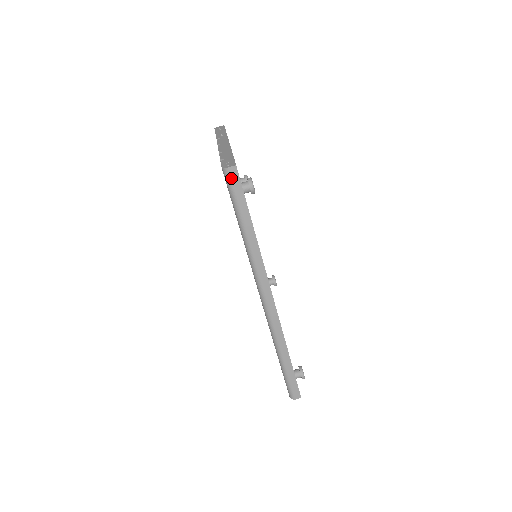
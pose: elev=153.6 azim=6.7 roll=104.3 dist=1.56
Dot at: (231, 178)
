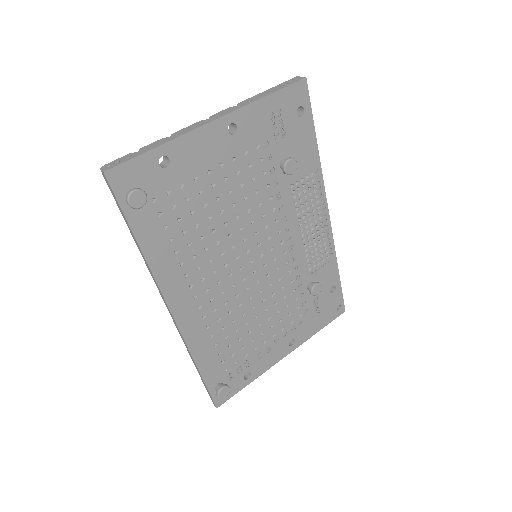
Dot at: (106, 182)
